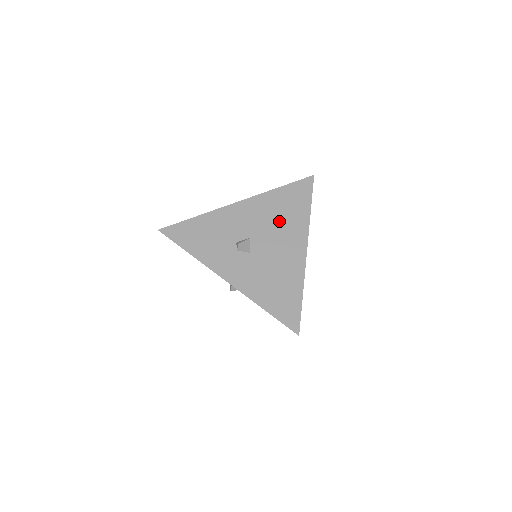
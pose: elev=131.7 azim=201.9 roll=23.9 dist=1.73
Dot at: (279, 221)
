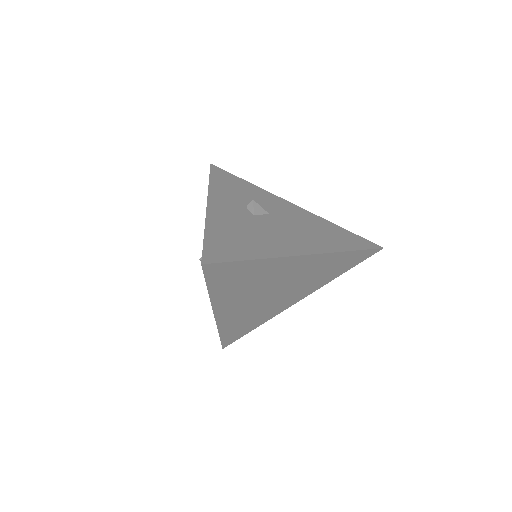
Dot at: (309, 230)
